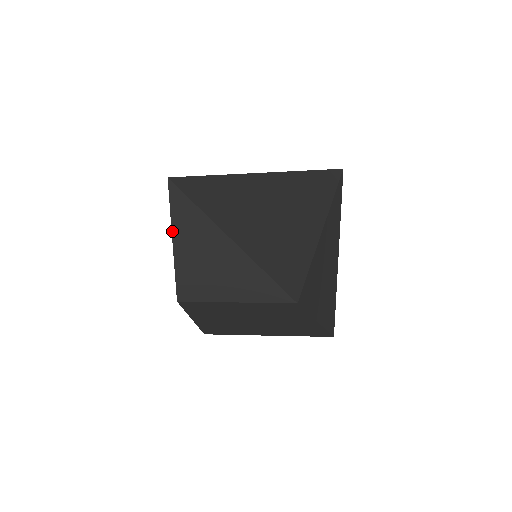
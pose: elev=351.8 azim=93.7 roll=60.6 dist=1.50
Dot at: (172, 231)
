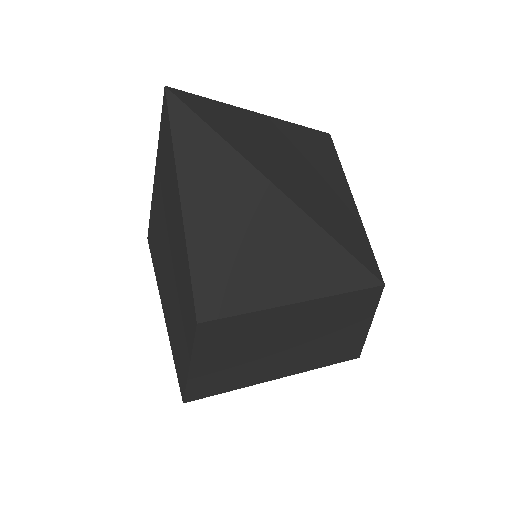
Dot at: (179, 188)
